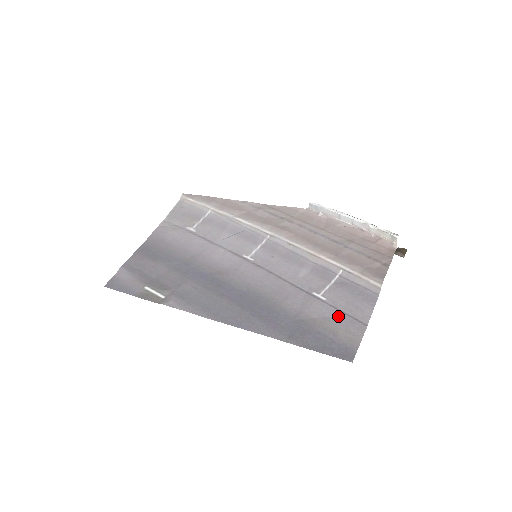
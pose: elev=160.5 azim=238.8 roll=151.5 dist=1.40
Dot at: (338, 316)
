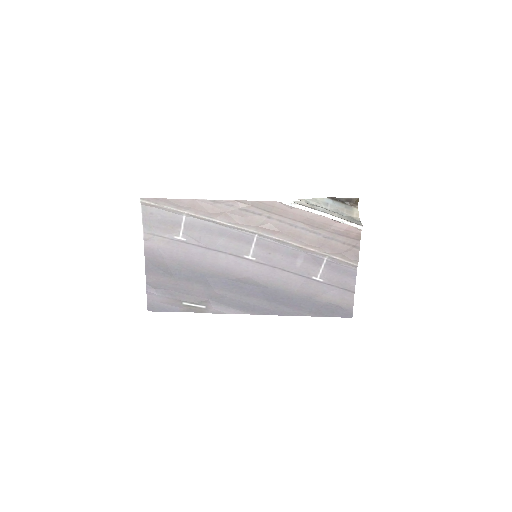
Dot at: (335, 291)
